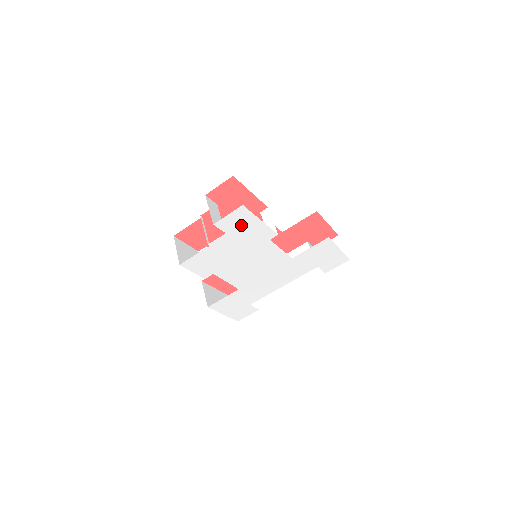
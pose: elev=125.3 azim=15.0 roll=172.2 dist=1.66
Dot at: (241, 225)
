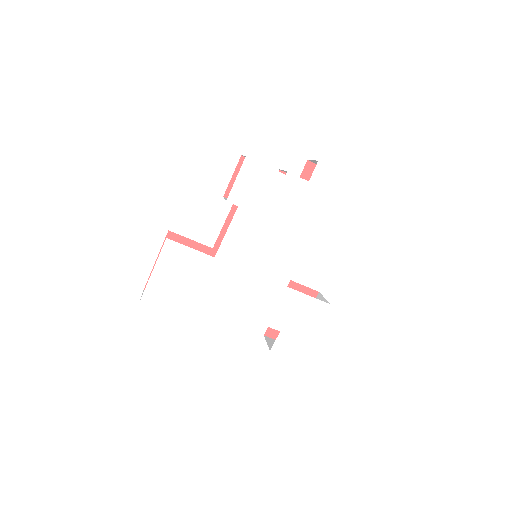
Dot at: (324, 192)
